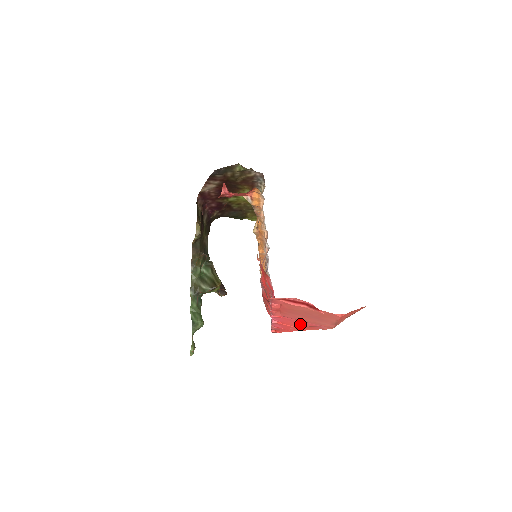
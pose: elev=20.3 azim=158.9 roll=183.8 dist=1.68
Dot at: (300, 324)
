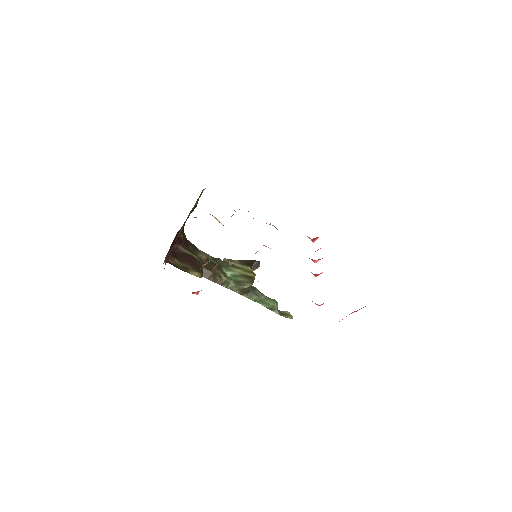
Dot at: occluded
